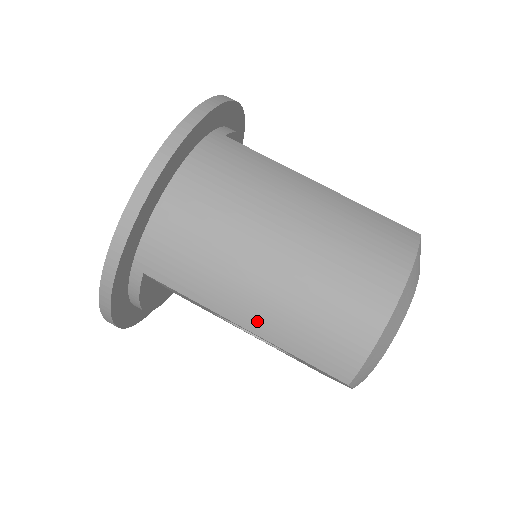
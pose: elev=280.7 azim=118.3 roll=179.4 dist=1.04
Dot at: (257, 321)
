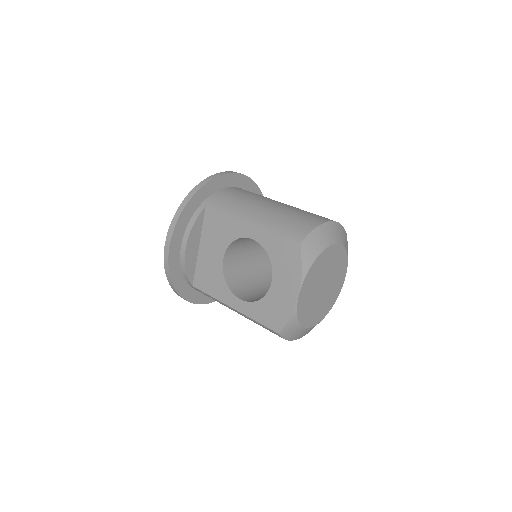
Dot at: (258, 219)
